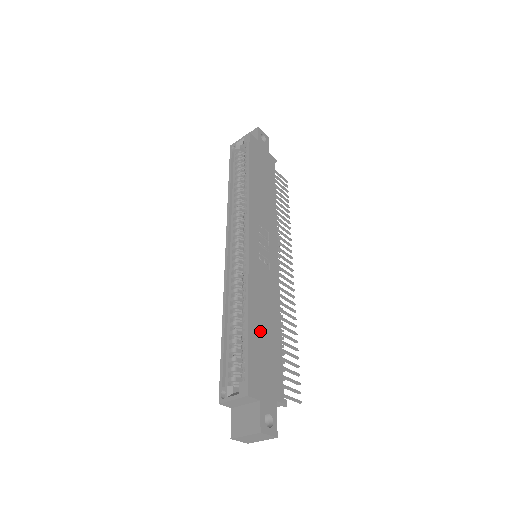
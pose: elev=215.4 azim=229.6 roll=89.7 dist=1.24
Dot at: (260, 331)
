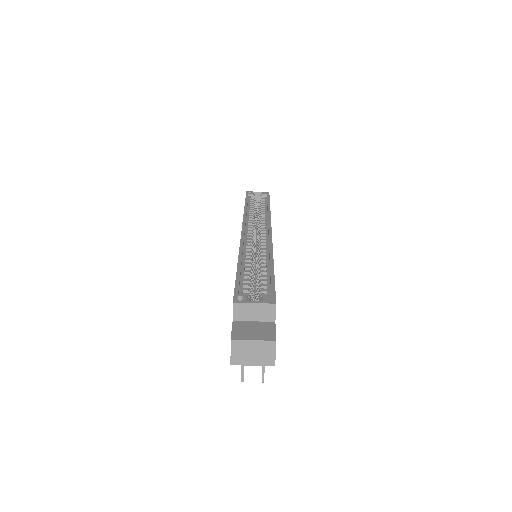
Dot at: occluded
